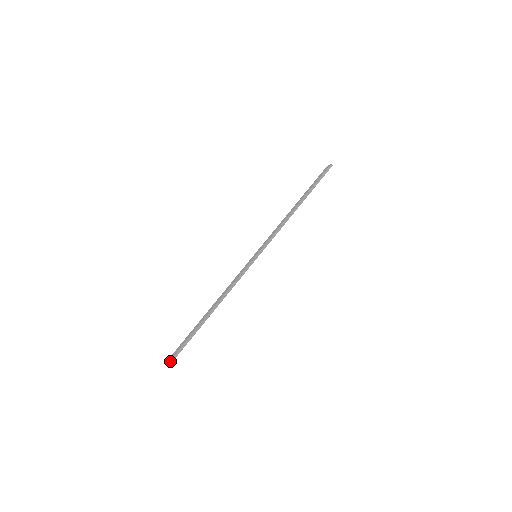
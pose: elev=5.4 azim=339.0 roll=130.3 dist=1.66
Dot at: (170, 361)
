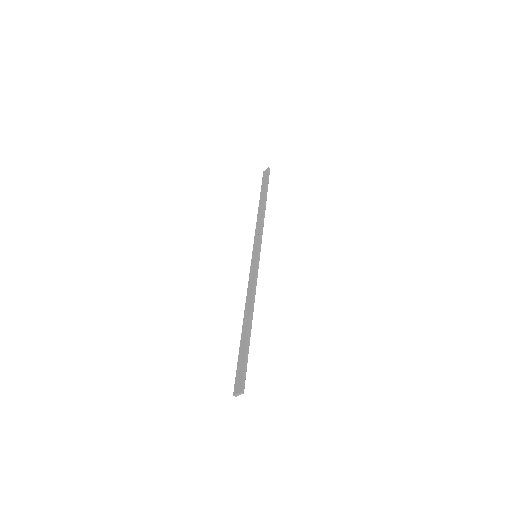
Dot at: (242, 387)
